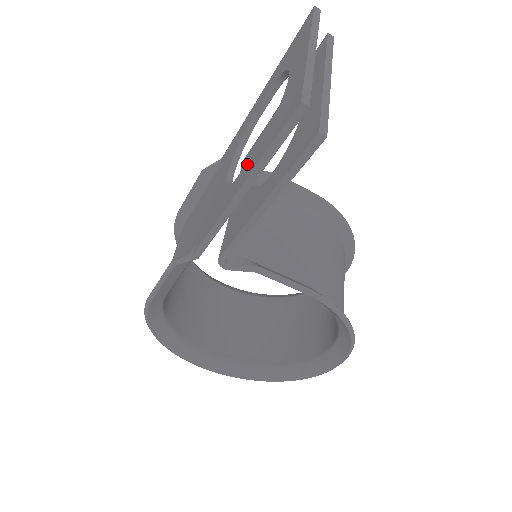
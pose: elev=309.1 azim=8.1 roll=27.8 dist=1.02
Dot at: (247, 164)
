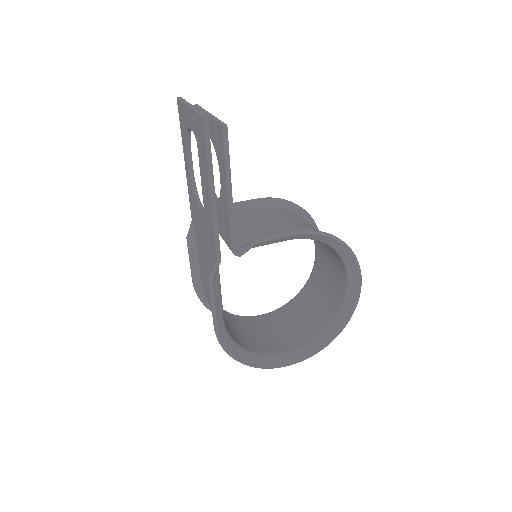
Dot at: (204, 180)
